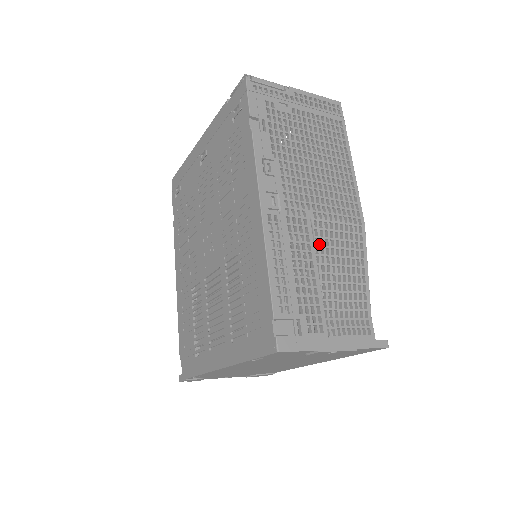
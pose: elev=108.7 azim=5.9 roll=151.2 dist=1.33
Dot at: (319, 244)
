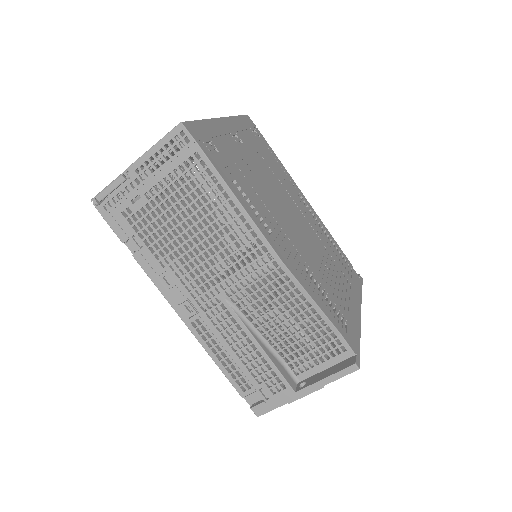
Dot at: (249, 313)
